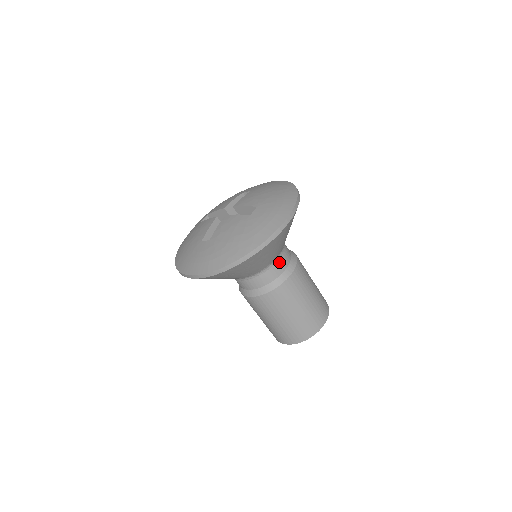
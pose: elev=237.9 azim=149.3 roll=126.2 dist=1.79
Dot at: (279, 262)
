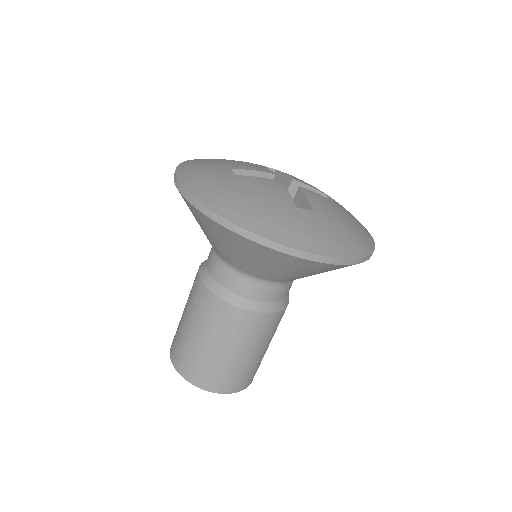
Dot at: occluded
